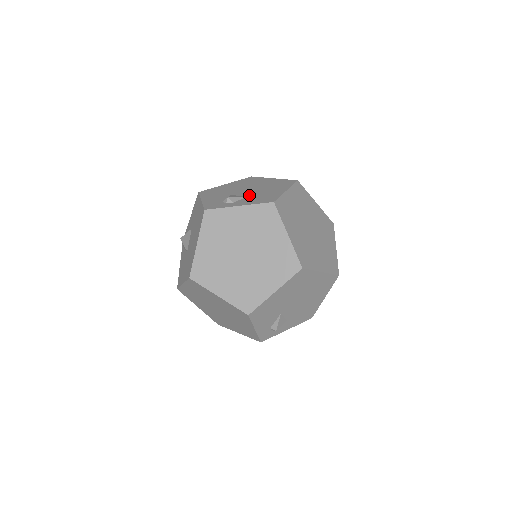
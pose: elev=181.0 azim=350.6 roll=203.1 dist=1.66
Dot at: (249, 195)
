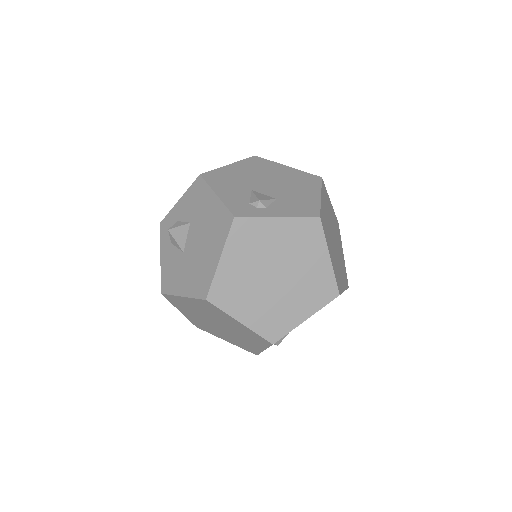
Dot at: (278, 196)
